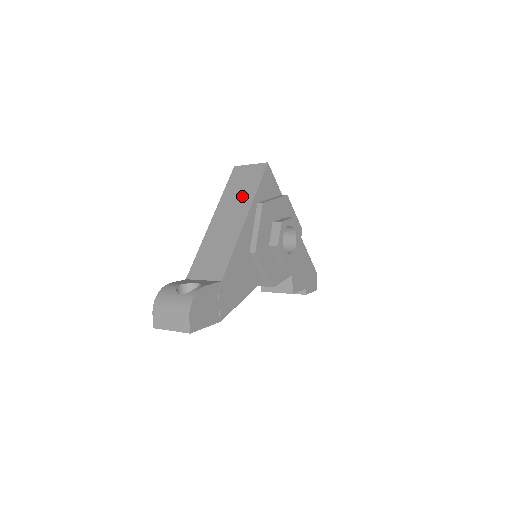
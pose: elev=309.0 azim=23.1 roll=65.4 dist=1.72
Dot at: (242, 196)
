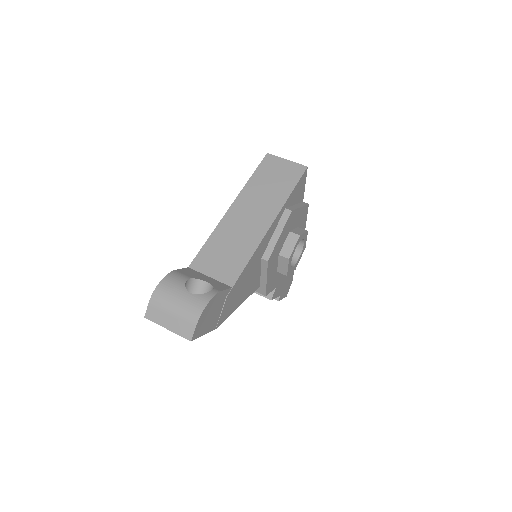
Dot at: (272, 194)
